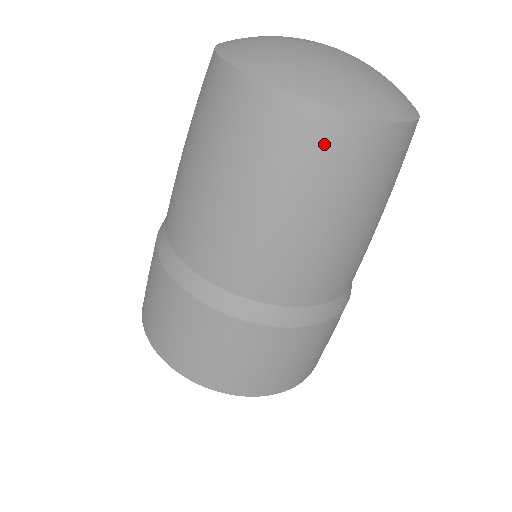
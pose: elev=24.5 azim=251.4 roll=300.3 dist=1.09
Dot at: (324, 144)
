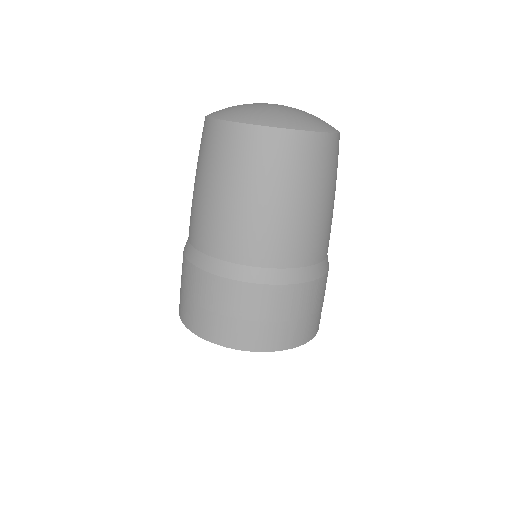
Dot at: (284, 151)
